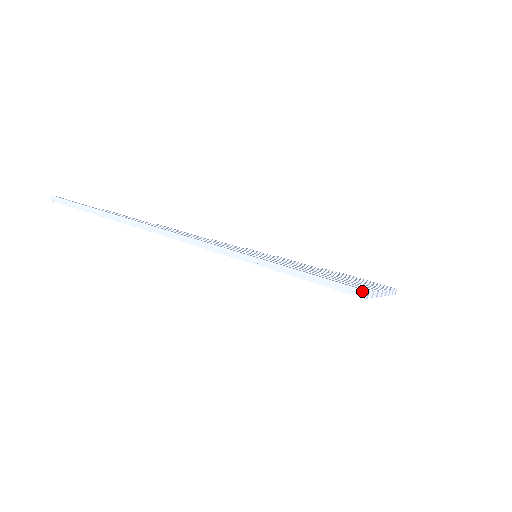
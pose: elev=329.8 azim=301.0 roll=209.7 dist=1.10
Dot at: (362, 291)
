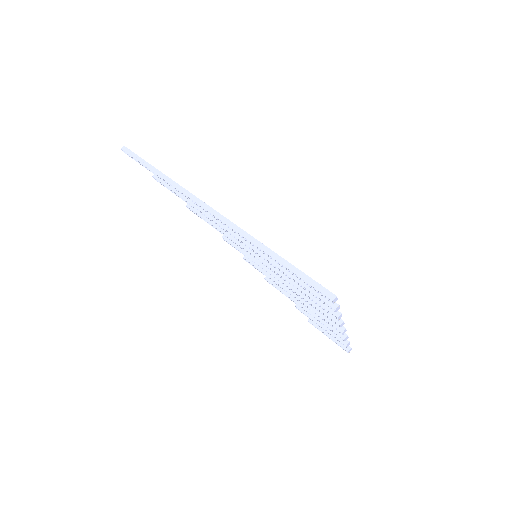
Dot at: (332, 294)
